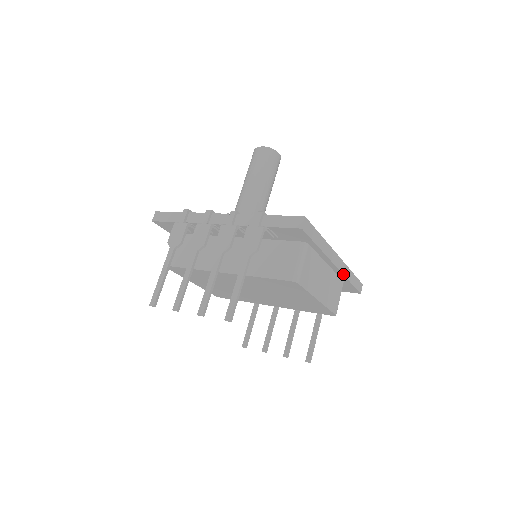
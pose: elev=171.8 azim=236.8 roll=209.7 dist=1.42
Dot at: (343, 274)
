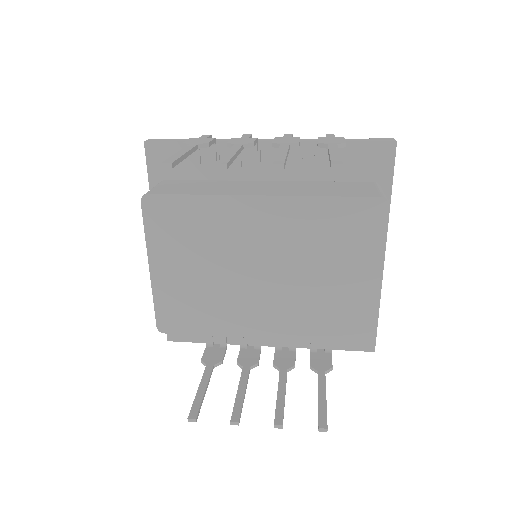
Dot at: (381, 285)
